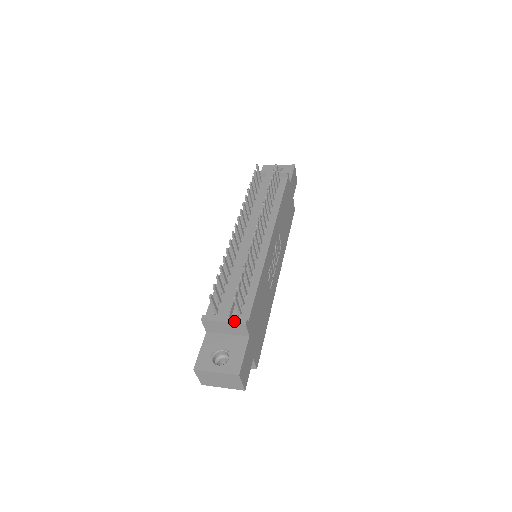
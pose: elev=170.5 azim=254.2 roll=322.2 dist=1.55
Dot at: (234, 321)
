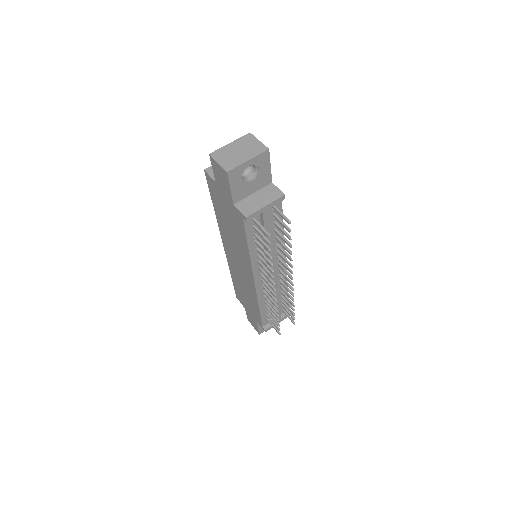
Dot at: (285, 318)
